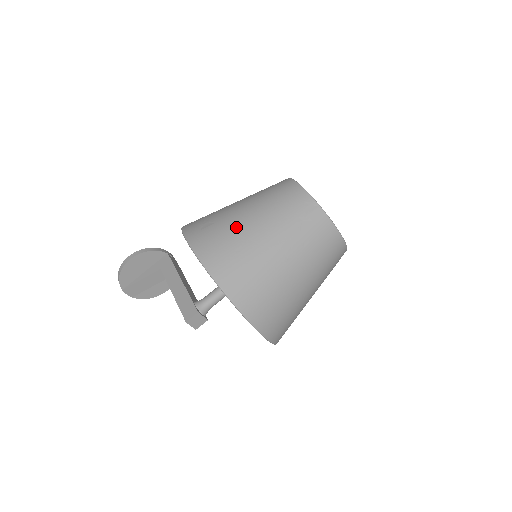
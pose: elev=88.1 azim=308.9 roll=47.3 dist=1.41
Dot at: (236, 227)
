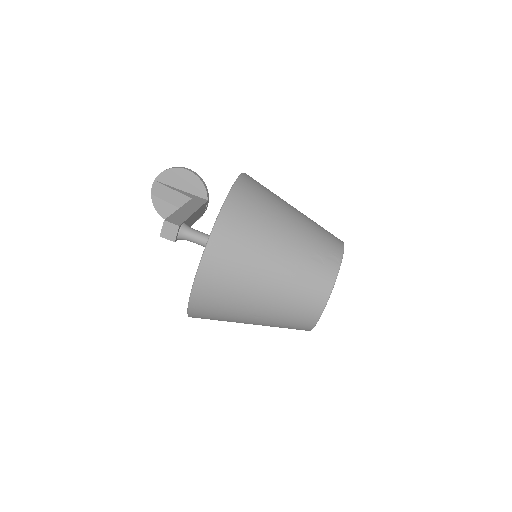
Dot at: (279, 204)
